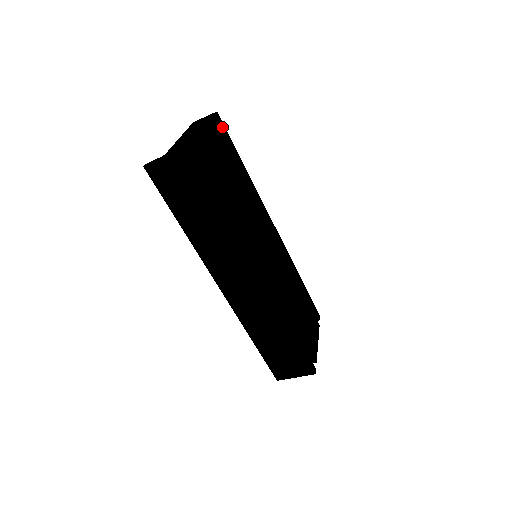
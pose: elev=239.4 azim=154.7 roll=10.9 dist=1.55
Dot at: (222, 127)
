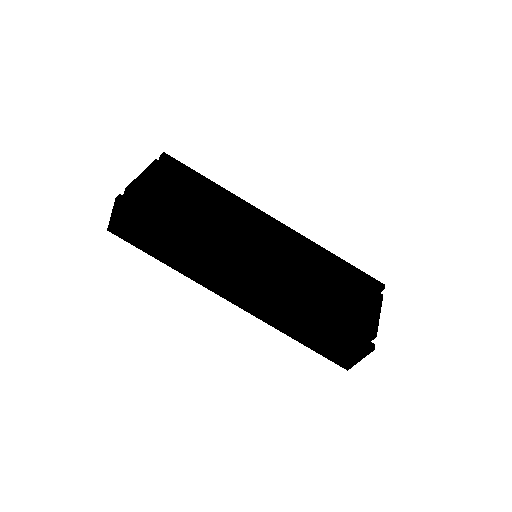
Dot at: (172, 162)
